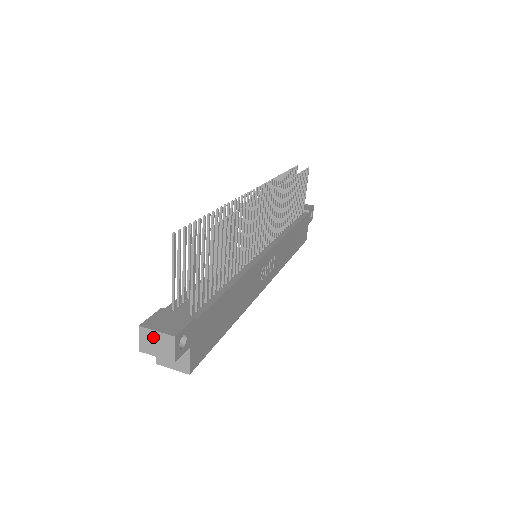
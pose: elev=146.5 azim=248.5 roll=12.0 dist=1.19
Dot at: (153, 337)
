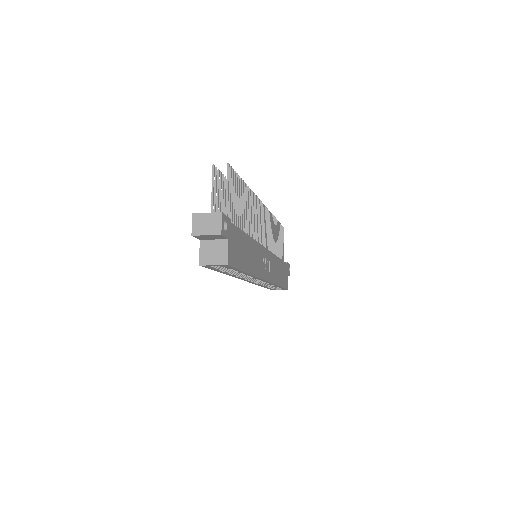
Dot at: (204, 219)
